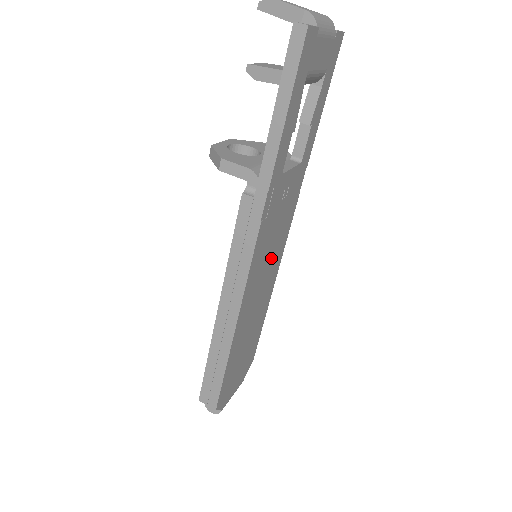
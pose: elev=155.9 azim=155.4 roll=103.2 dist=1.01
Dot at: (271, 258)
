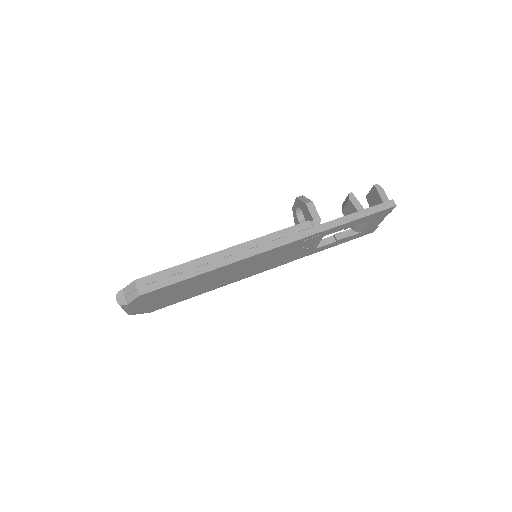
Dot at: (258, 266)
